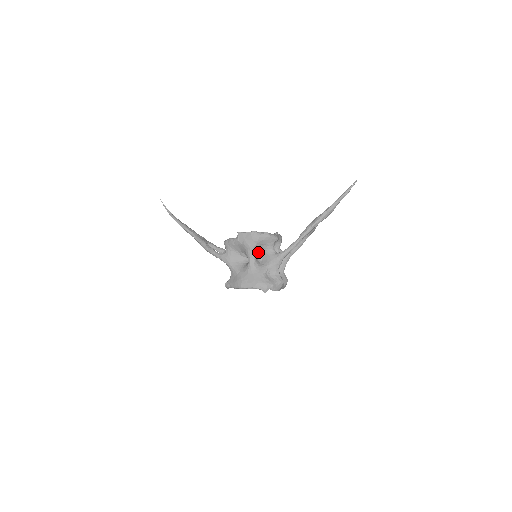
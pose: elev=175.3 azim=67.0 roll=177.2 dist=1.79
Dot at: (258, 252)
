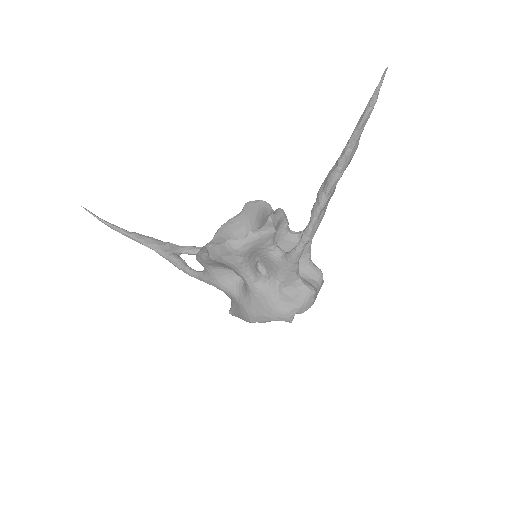
Dot at: (253, 261)
